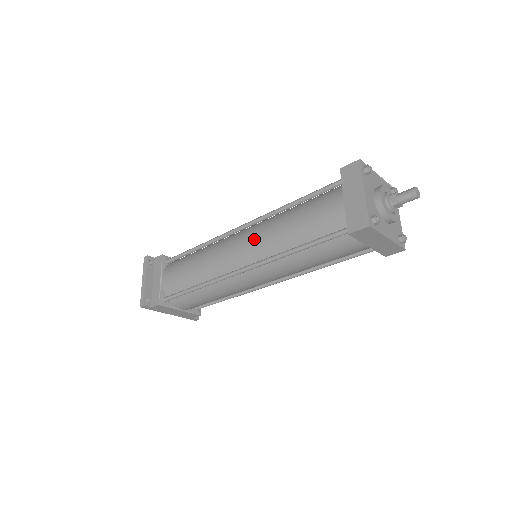
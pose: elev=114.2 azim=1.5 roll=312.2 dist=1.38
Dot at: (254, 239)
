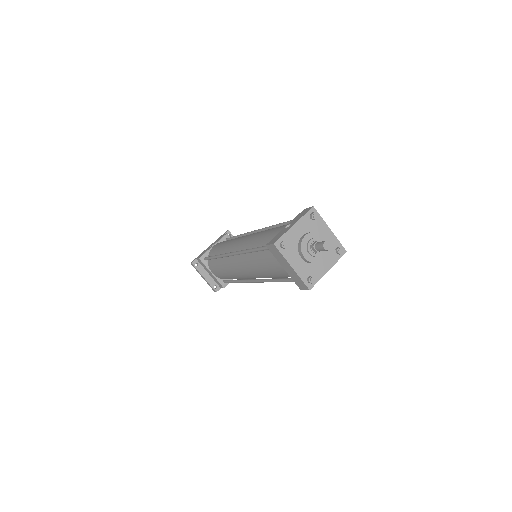
Dot at: (247, 270)
